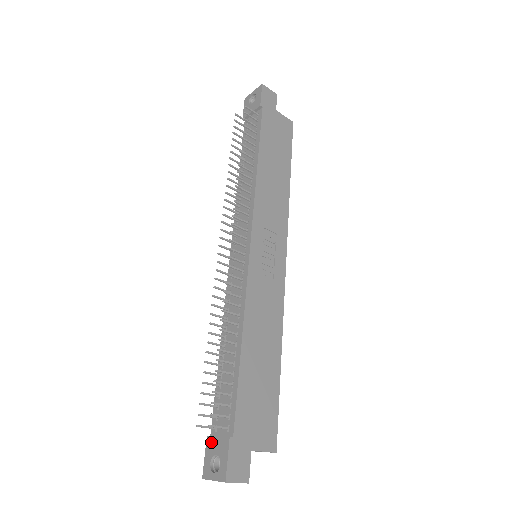
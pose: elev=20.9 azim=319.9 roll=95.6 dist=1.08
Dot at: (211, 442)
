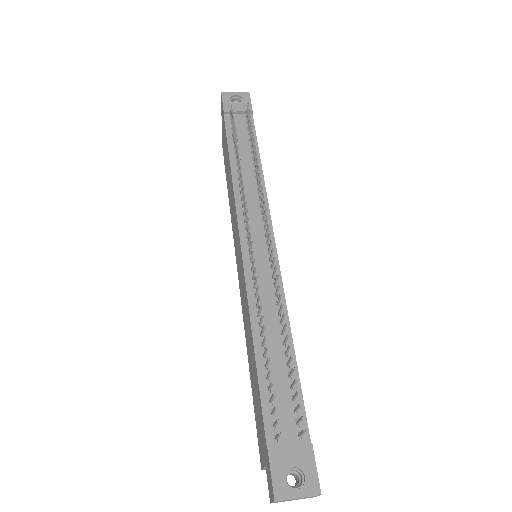
Dot at: (280, 454)
